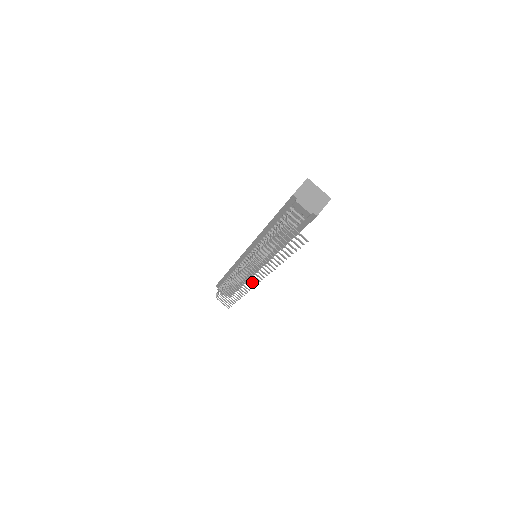
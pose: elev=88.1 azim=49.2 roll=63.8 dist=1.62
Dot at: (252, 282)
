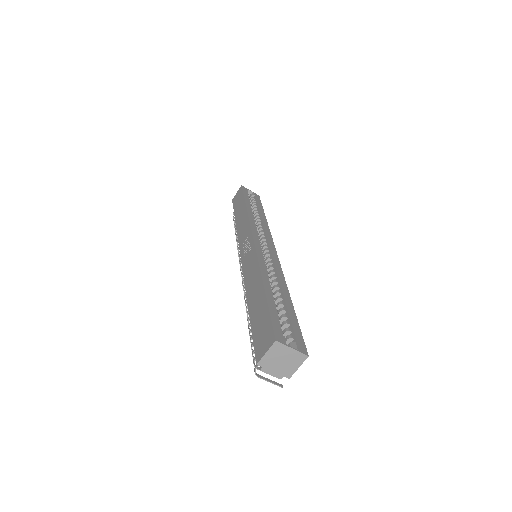
Dot at: occluded
